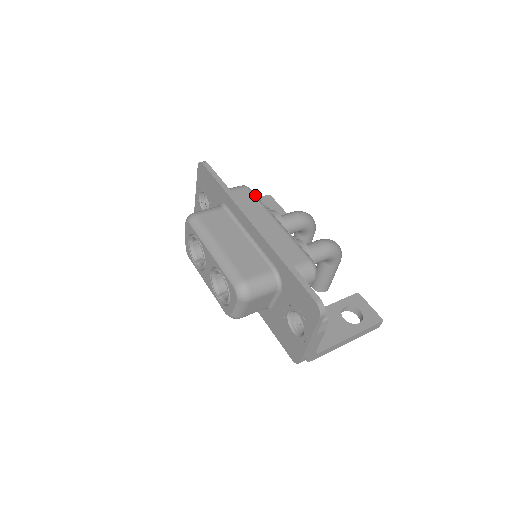
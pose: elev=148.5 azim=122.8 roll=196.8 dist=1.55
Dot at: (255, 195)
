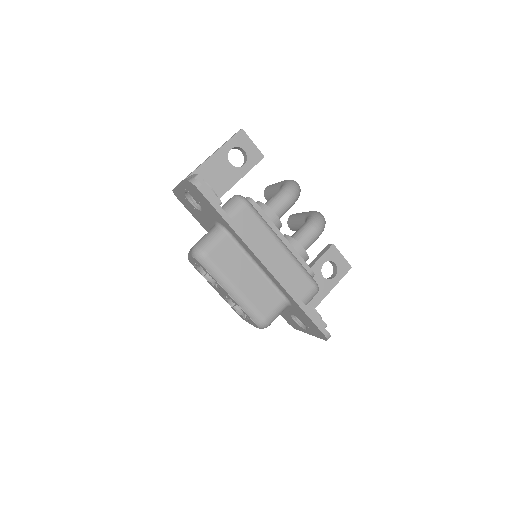
Dot at: (257, 214)
